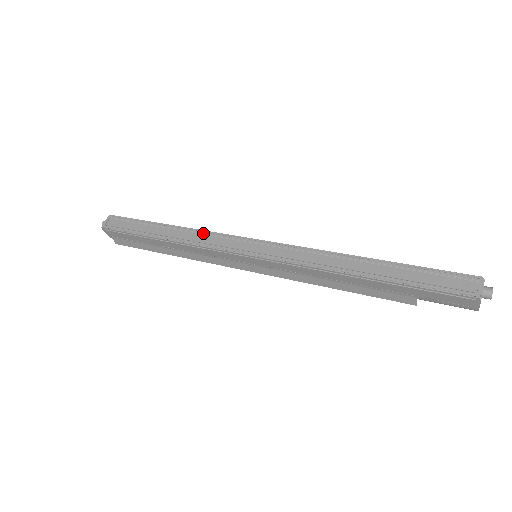
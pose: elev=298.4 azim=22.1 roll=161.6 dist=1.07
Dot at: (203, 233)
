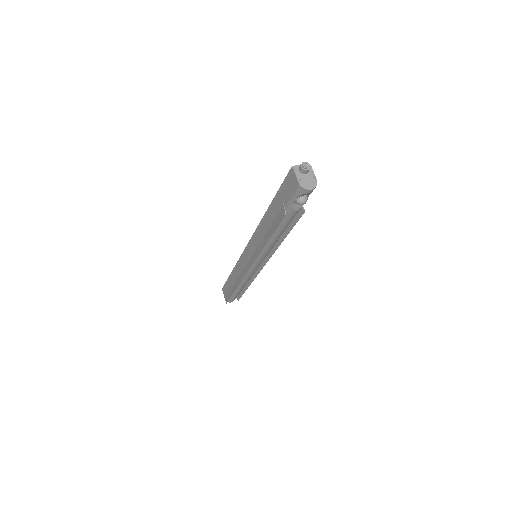
Dot at: occluded
